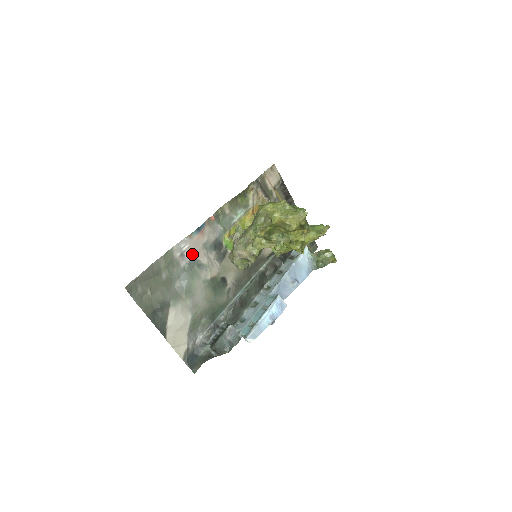
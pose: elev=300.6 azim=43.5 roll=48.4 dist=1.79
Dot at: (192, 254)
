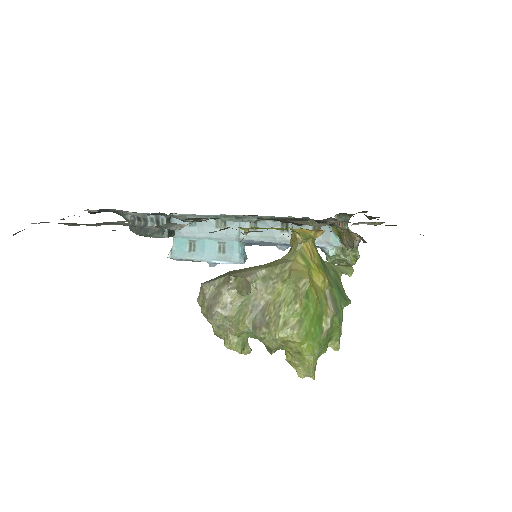
Dot at: occluded
